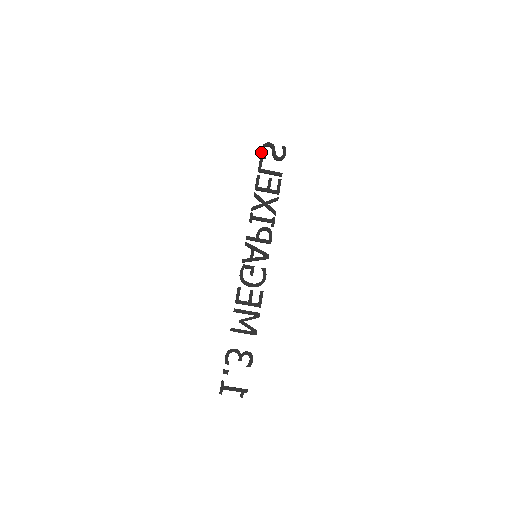
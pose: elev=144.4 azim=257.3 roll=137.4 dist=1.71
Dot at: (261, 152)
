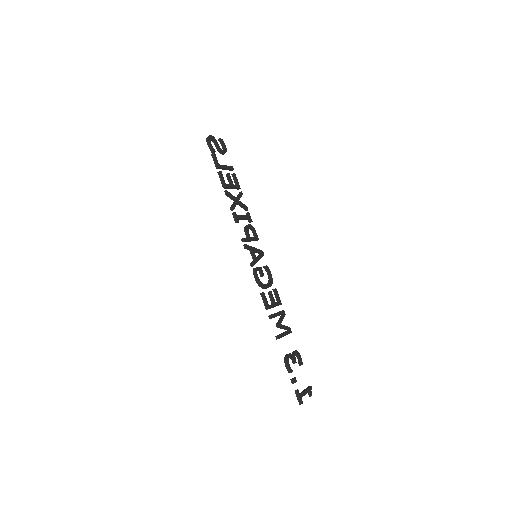
Dot at: (211, 146)
